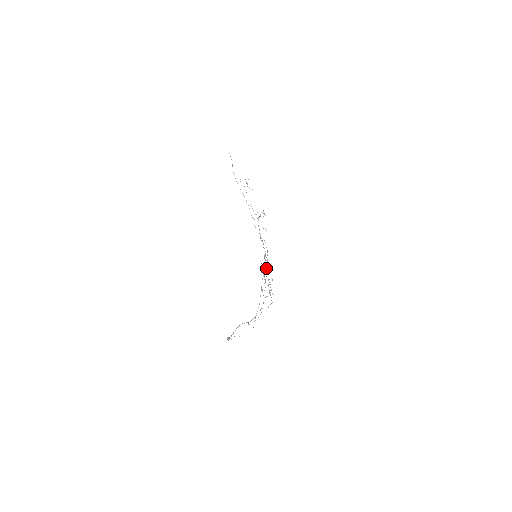
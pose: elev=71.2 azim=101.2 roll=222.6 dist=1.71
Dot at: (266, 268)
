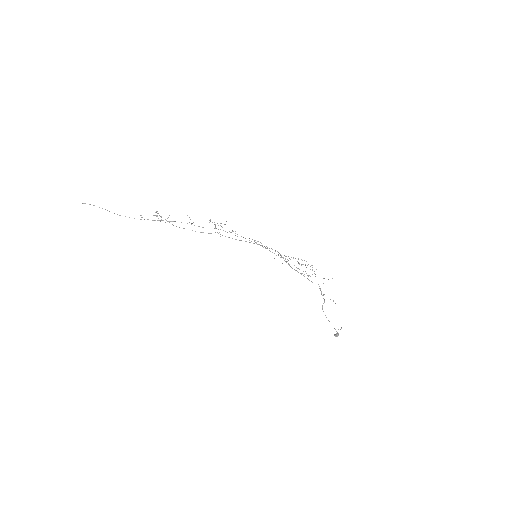
Dot at: occluded
